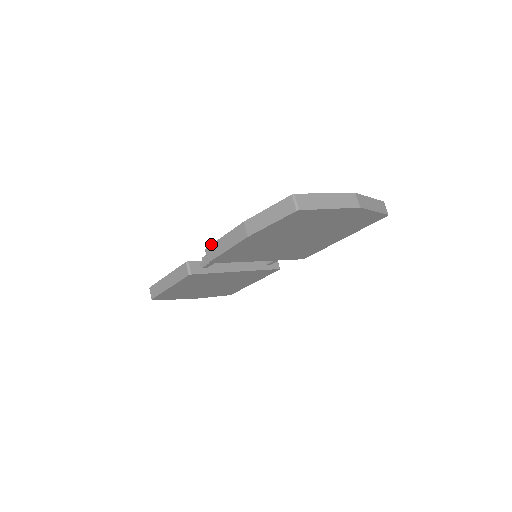
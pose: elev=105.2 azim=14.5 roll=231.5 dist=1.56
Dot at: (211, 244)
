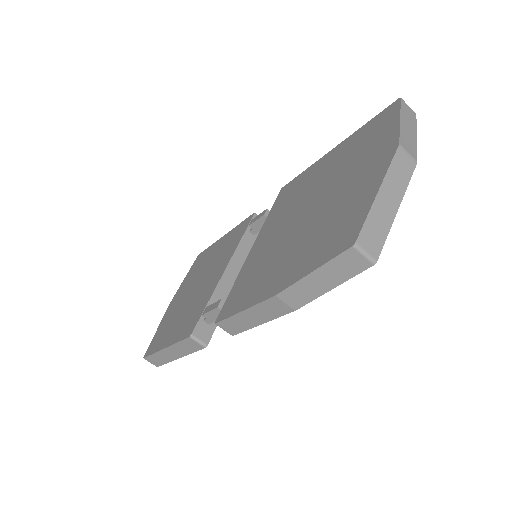
Dot at: (224, 320)
